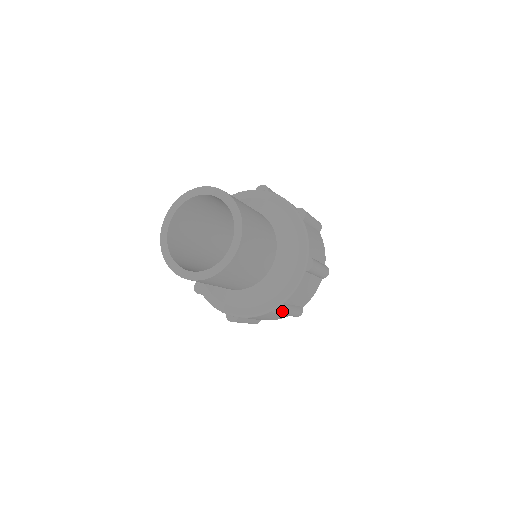
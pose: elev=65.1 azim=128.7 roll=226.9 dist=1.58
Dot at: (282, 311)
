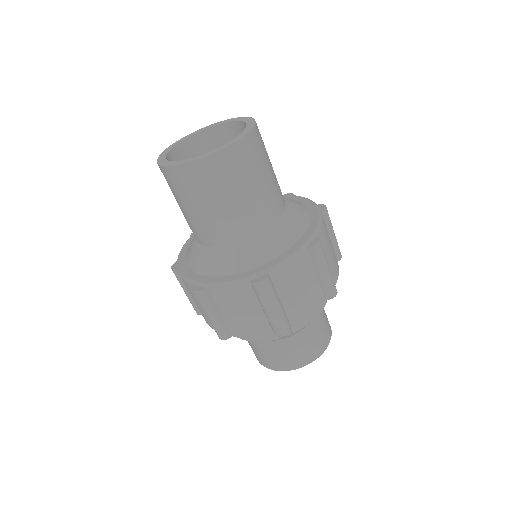
Dot at: (262, 280)
